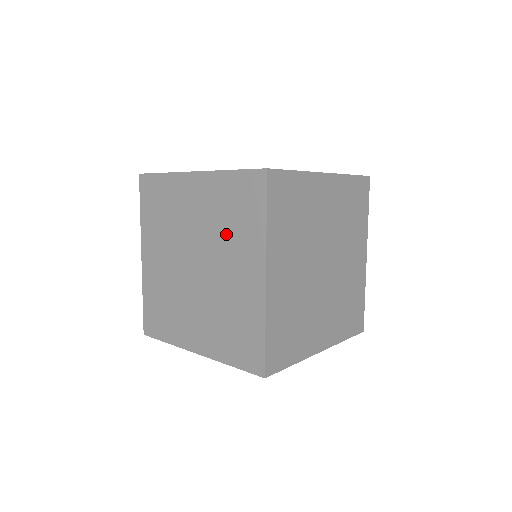
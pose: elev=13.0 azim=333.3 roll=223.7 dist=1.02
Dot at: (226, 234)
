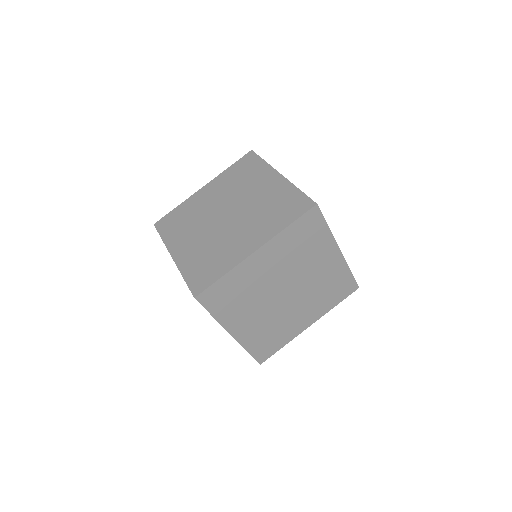
Dot at: (261, 215)
